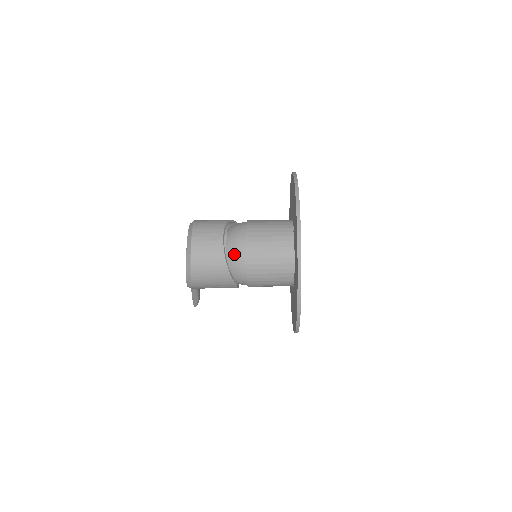
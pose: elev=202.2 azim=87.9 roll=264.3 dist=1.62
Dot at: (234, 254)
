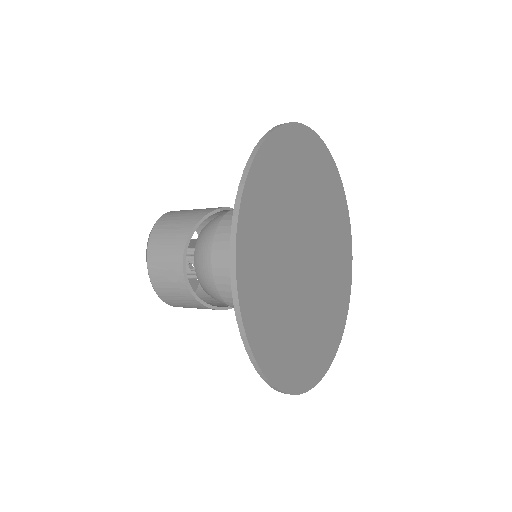
Dot at: (209, 293)
